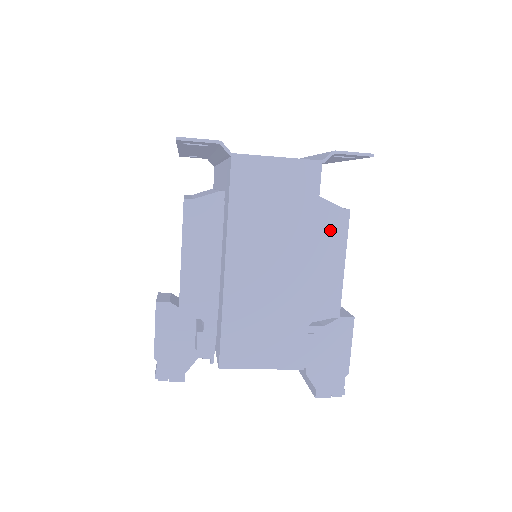
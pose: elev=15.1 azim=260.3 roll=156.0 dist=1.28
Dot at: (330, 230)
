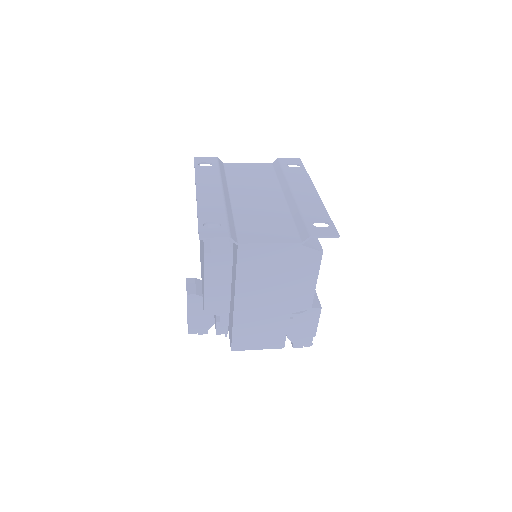
Dot at: (308, 263)
